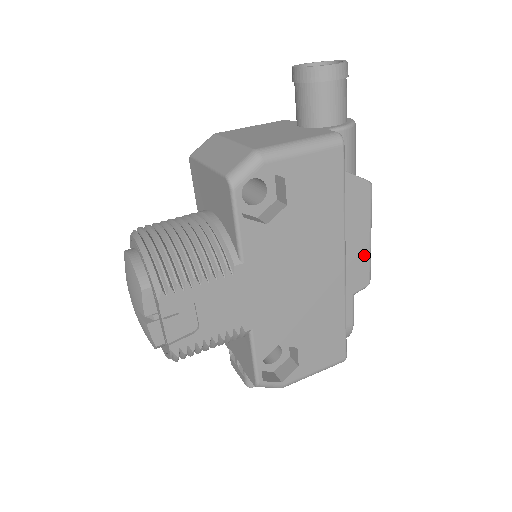
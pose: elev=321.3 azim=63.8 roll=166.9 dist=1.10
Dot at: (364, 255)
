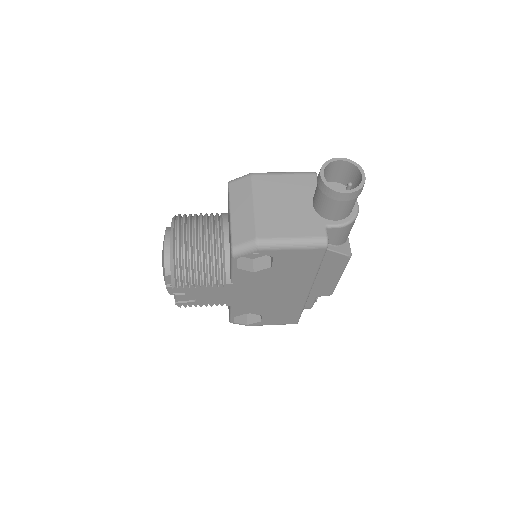
Dot at: (331, 284)
